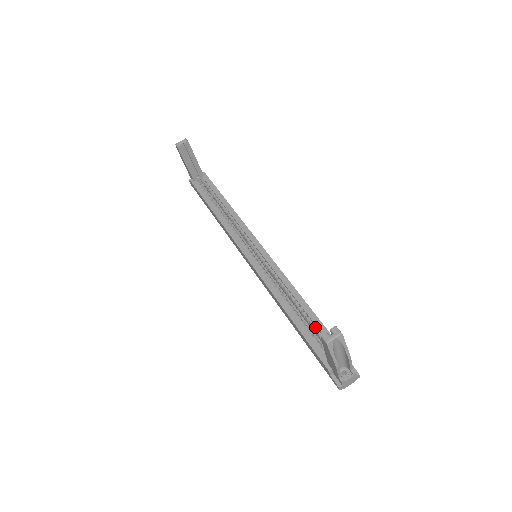
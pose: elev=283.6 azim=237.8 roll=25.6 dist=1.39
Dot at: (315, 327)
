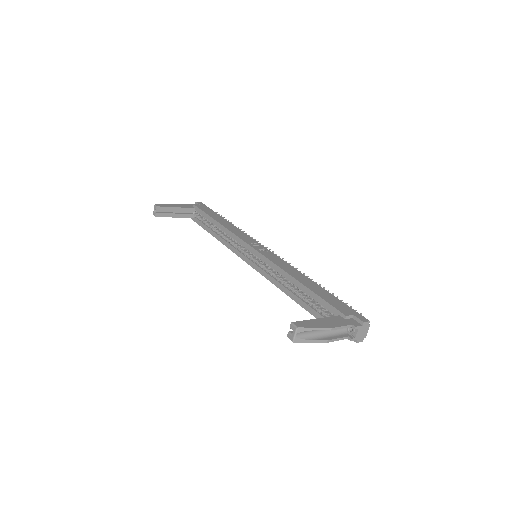
Dot at: occluded
